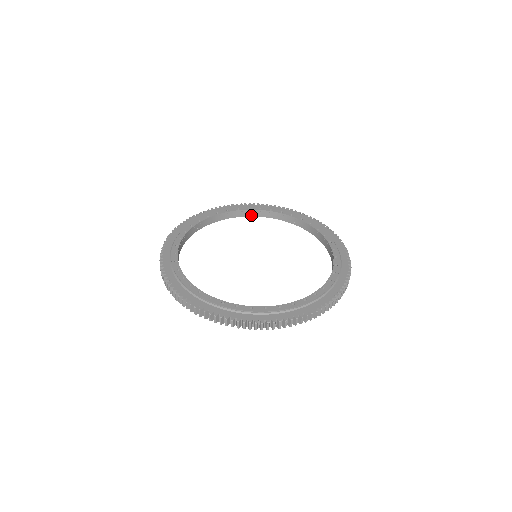
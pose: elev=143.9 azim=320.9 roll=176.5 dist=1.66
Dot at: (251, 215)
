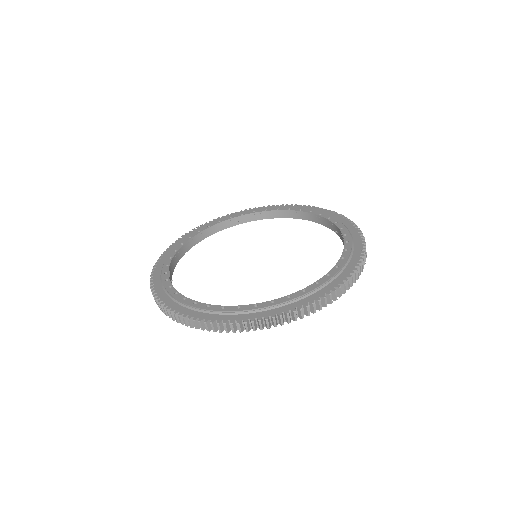
Dot at: (302, 218)
